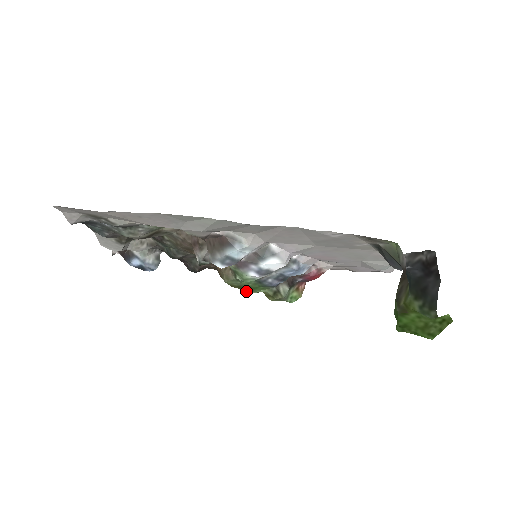
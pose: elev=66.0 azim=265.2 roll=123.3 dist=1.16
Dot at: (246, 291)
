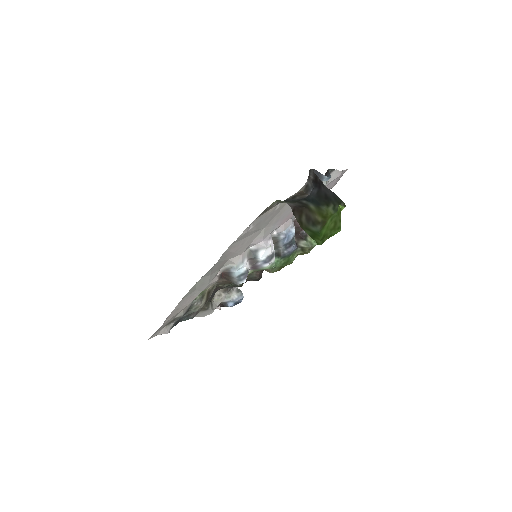
Dot at: occluded
